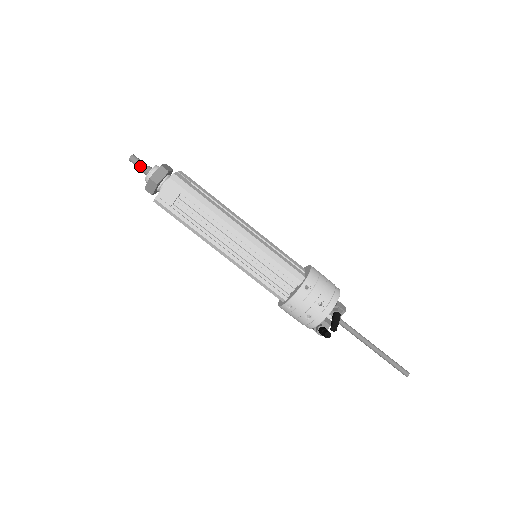
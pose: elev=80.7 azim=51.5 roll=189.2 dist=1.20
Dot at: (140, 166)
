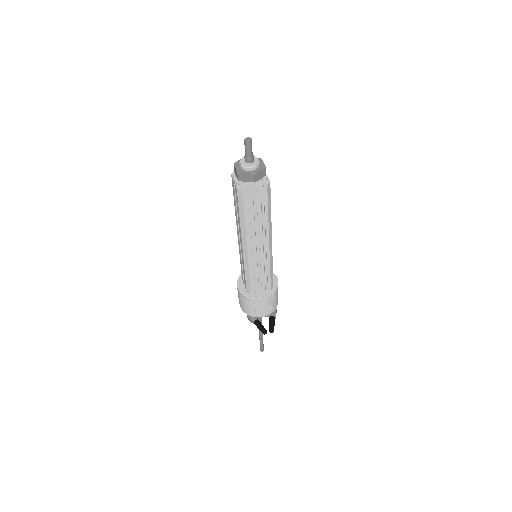
Dot at: (249, 153)
